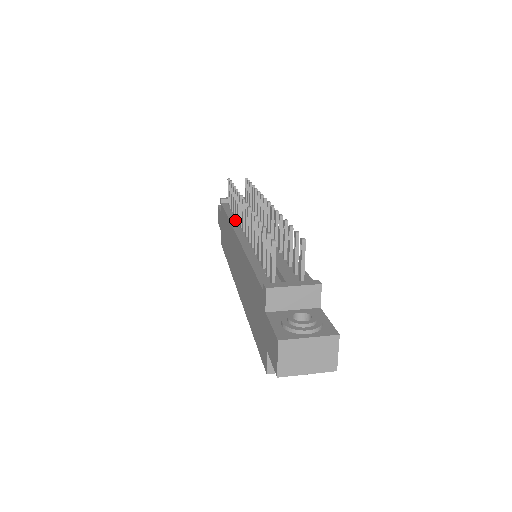
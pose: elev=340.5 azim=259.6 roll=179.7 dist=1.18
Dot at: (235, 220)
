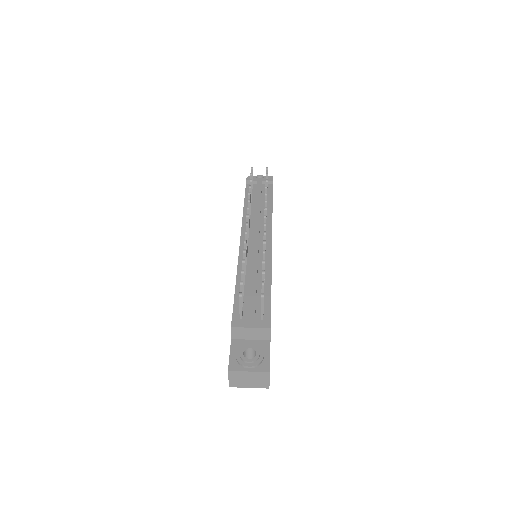
Dot at: occluded
